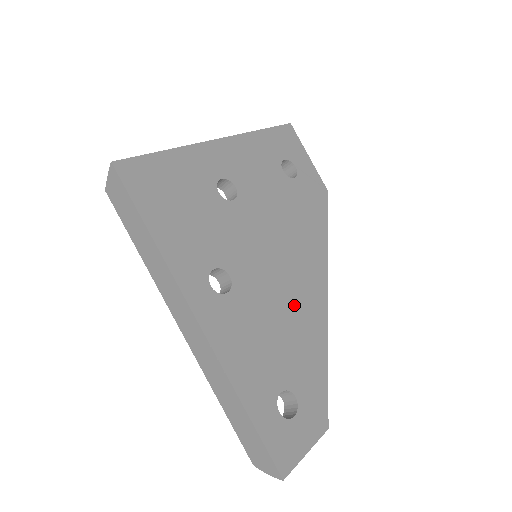
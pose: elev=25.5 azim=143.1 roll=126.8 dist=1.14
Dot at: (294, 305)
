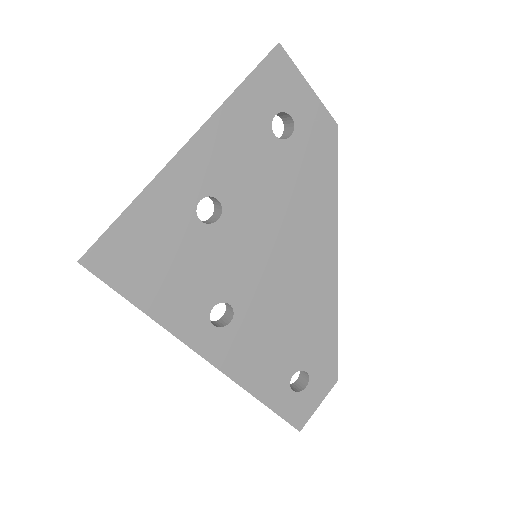
Dot at: (300, 294)
